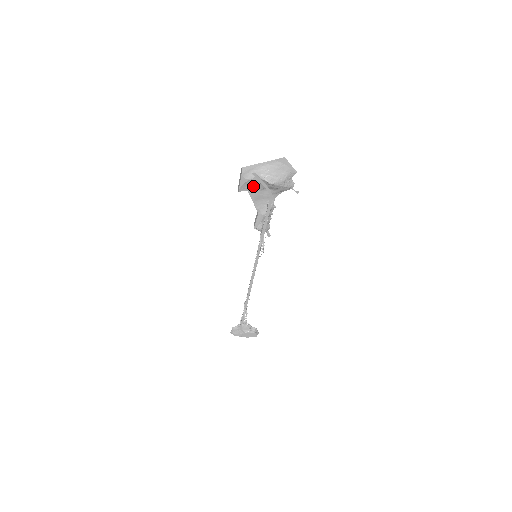
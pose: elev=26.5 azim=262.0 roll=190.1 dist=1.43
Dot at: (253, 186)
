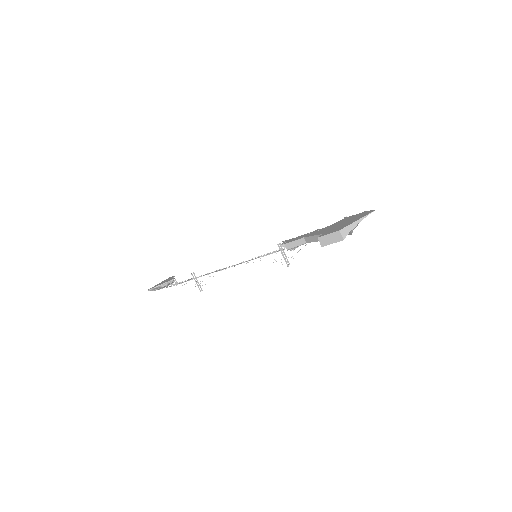
Dot at: occluded
